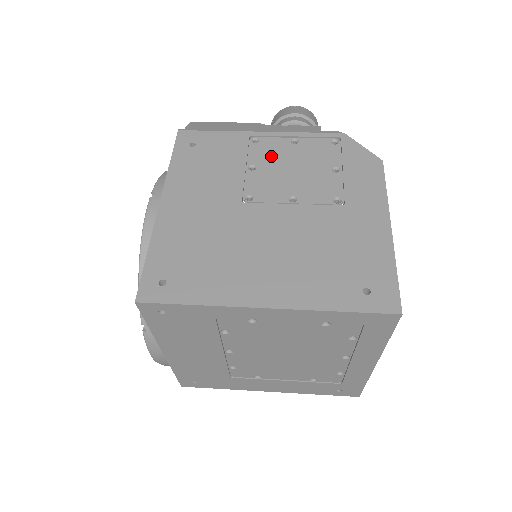
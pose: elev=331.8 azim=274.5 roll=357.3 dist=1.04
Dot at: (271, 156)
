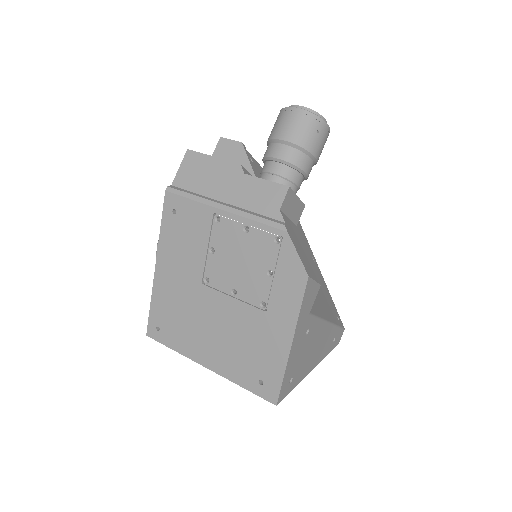
Dot at: (226, 242)
